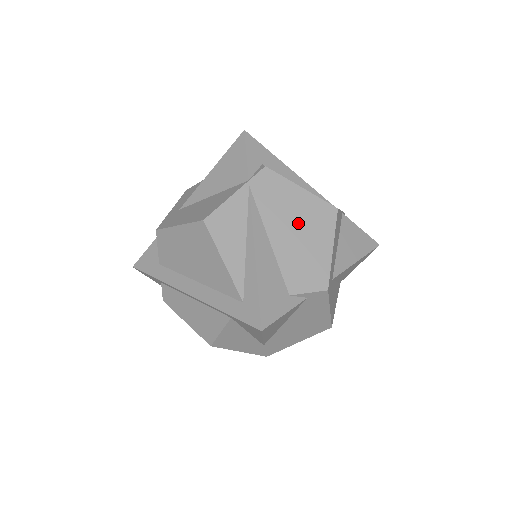
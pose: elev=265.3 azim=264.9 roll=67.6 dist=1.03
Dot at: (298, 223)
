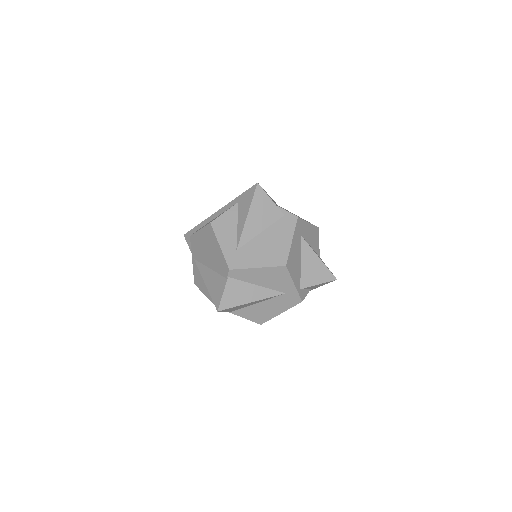
Dot at: occluded
